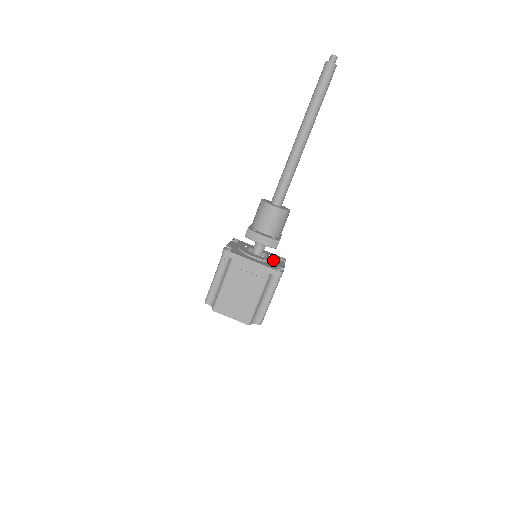
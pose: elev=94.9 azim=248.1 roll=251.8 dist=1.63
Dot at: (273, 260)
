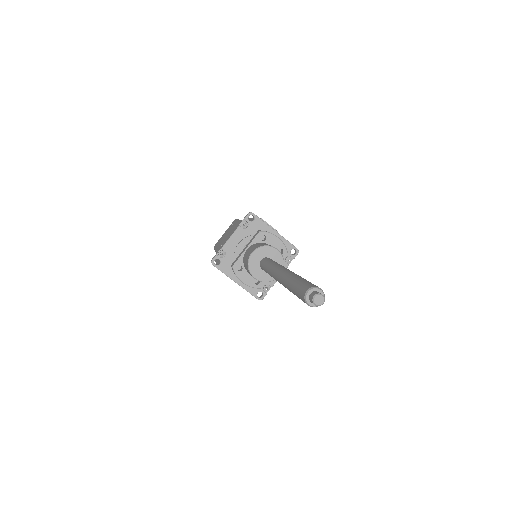
Dot at: occluded
